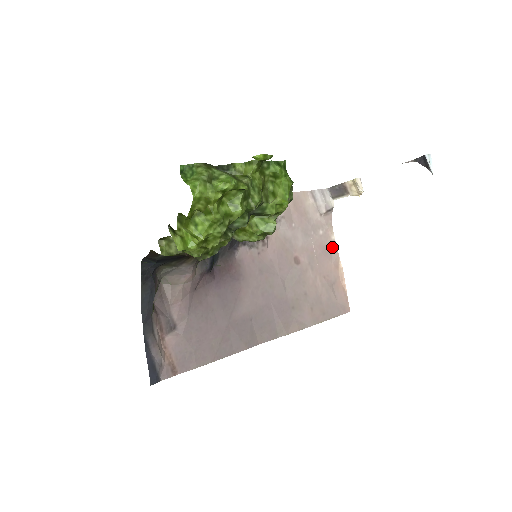
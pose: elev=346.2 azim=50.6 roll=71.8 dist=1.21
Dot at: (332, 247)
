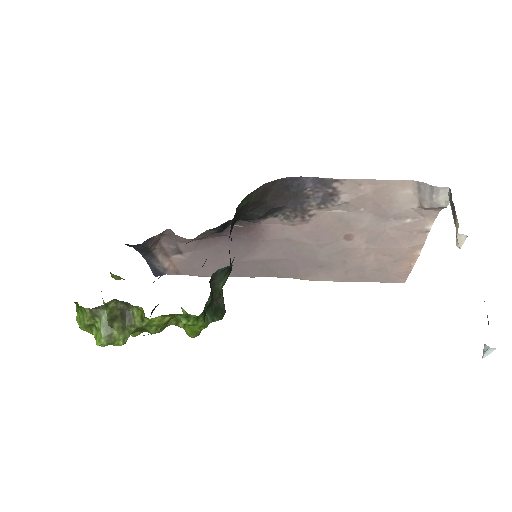
Dot at: (420, 234)
